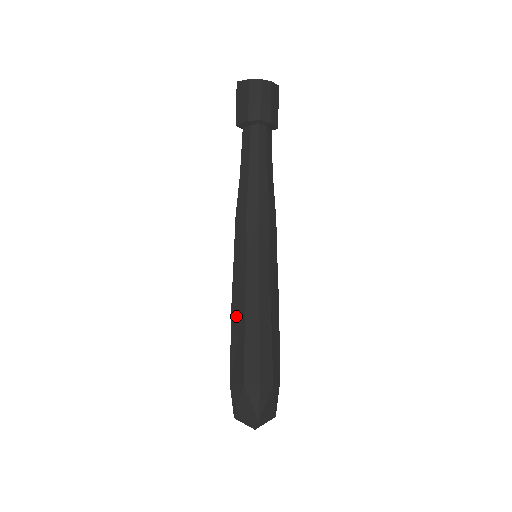
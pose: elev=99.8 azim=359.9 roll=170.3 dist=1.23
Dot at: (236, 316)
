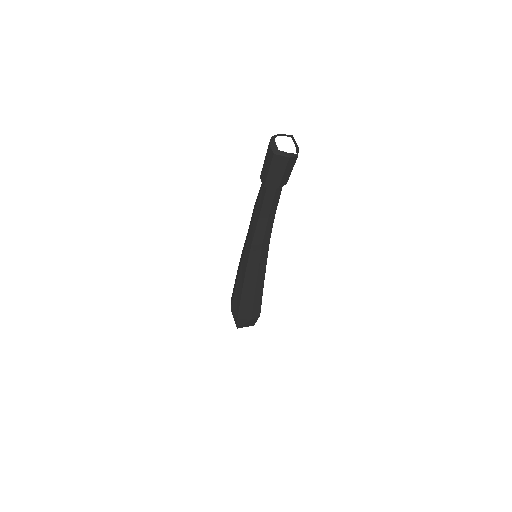
Dot at: (247, 294)
